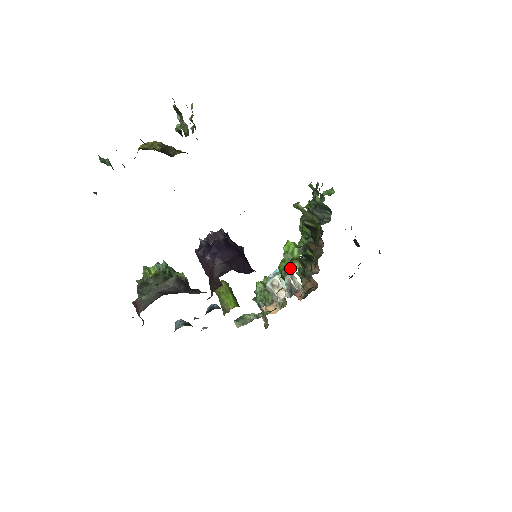
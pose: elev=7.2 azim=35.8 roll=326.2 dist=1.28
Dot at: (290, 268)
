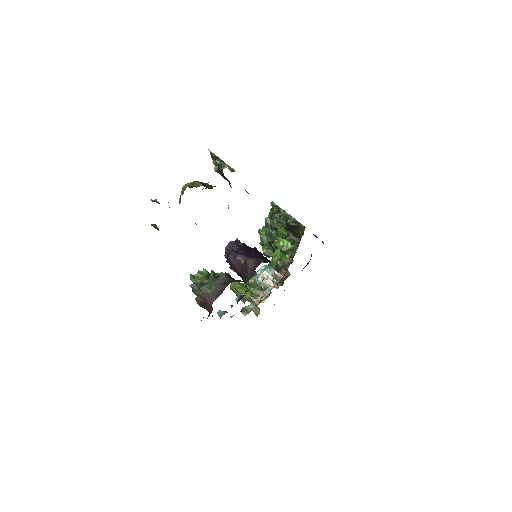
Dot at: (283, 258)
